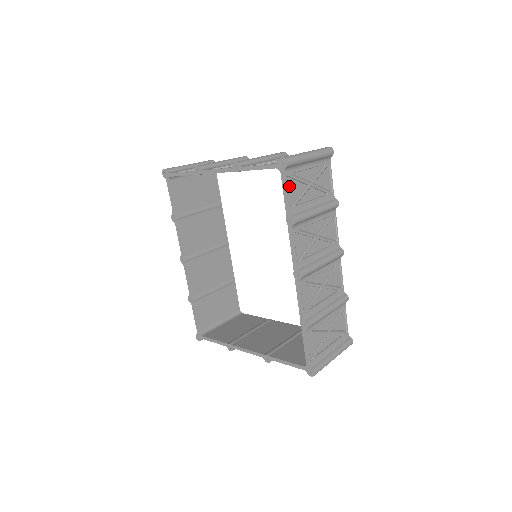
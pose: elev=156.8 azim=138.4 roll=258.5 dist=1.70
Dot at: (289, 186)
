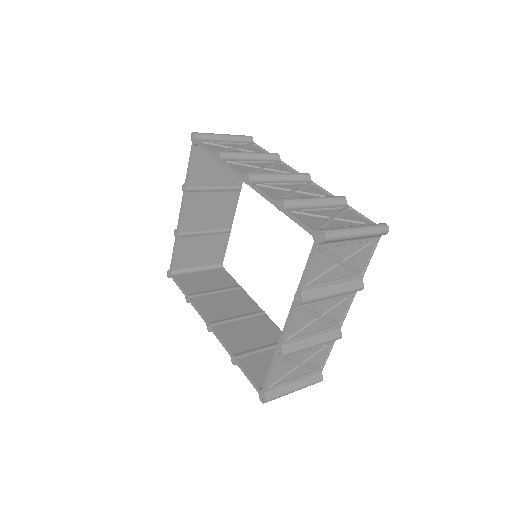
Dot at: (208, 147)
